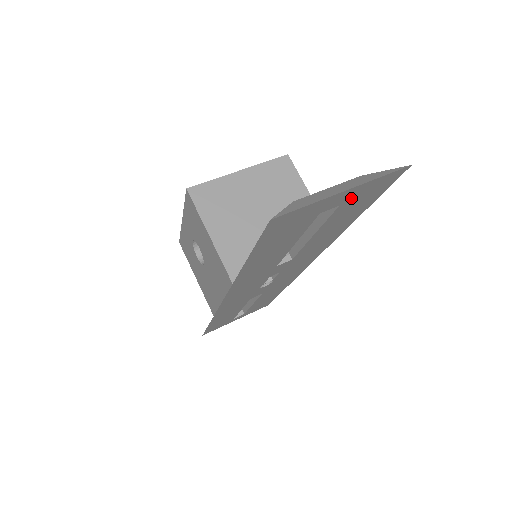
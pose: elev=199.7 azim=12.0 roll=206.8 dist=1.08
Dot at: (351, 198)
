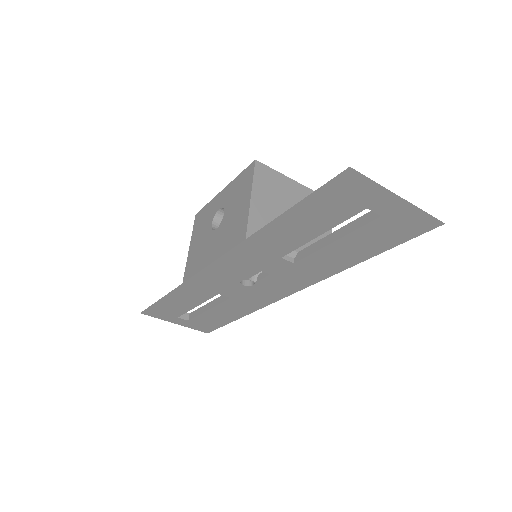
Dot at: (392, 216)
